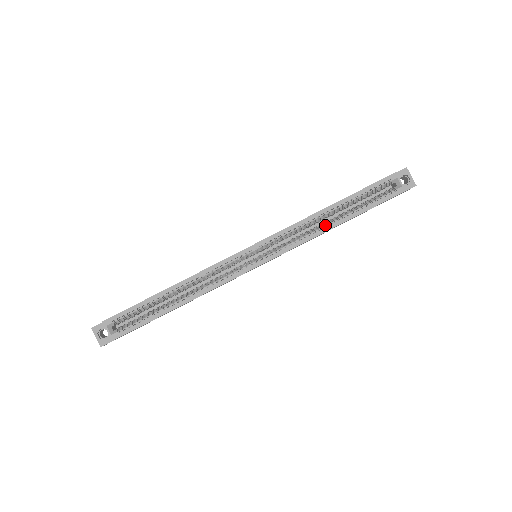
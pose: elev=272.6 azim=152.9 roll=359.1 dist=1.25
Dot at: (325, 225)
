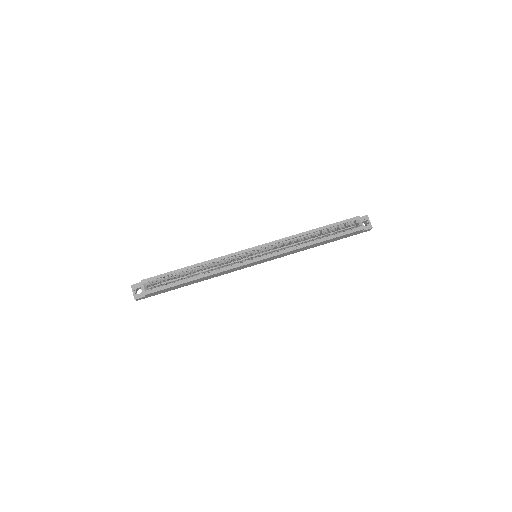
Dot at: (307, 242)
